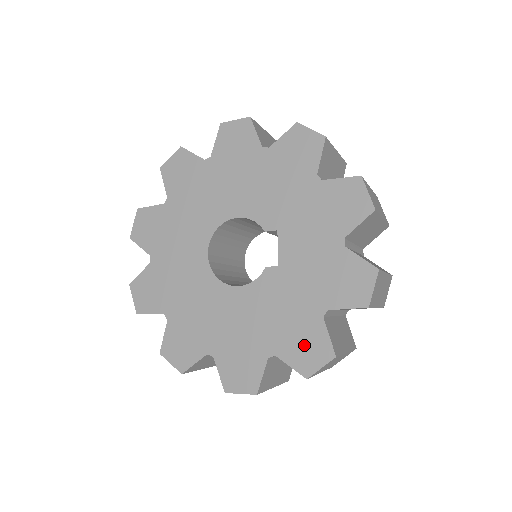
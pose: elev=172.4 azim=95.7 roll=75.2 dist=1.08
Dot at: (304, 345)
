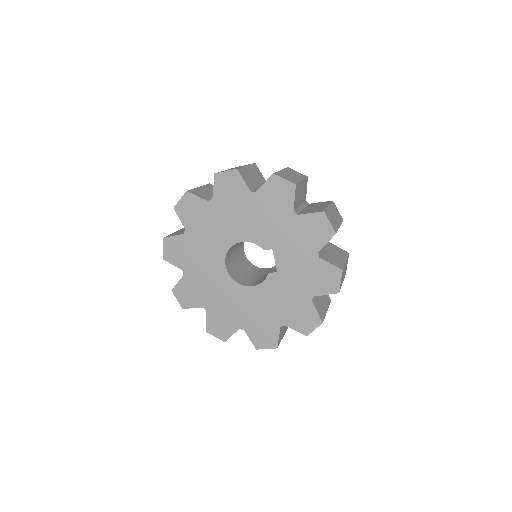
Dot at: (302, 318)
